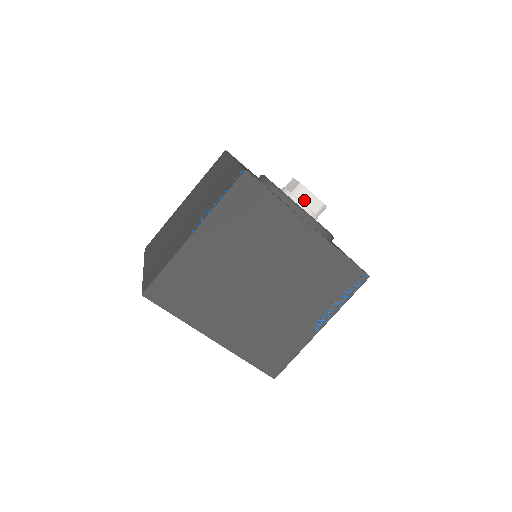
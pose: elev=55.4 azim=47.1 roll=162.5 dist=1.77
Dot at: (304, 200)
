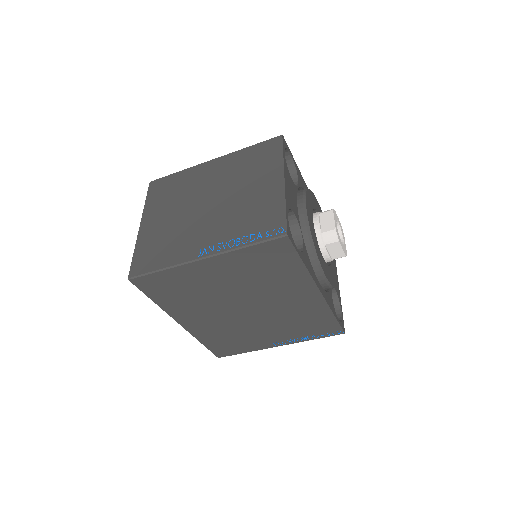
Dot at: (329, 247)
